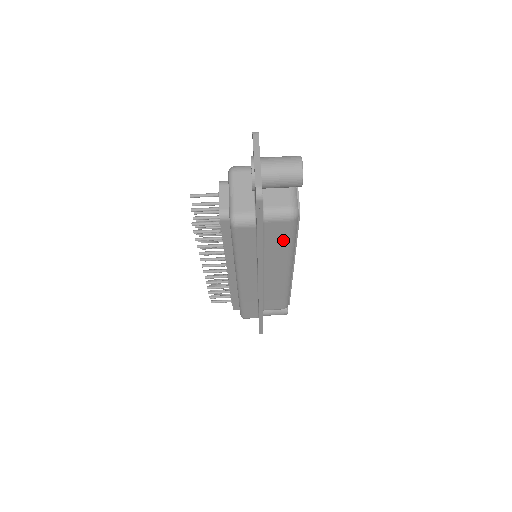
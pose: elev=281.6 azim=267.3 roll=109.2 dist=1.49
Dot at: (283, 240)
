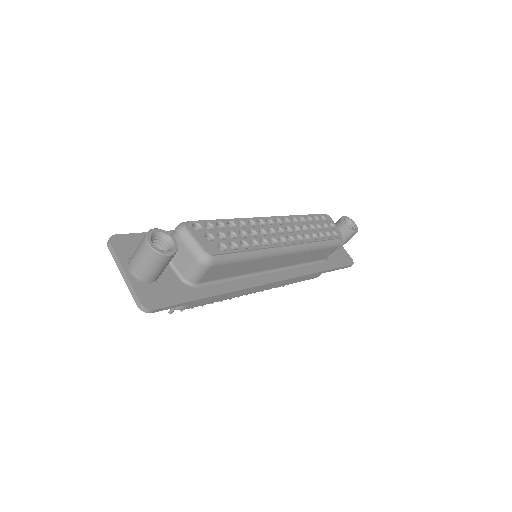
Dot at: (235, 266)
